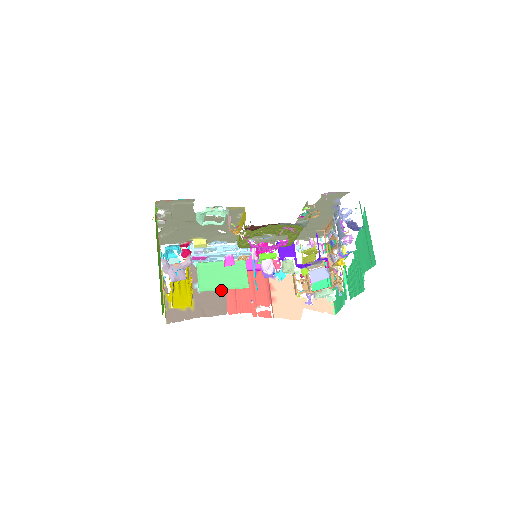
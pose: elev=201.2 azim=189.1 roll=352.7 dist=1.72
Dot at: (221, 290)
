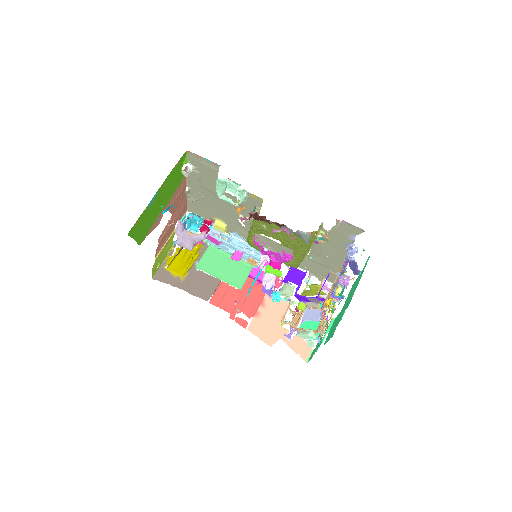
Dot at: (217, 279)
